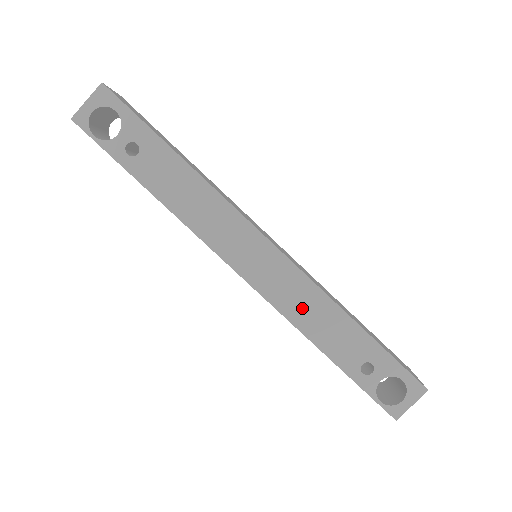
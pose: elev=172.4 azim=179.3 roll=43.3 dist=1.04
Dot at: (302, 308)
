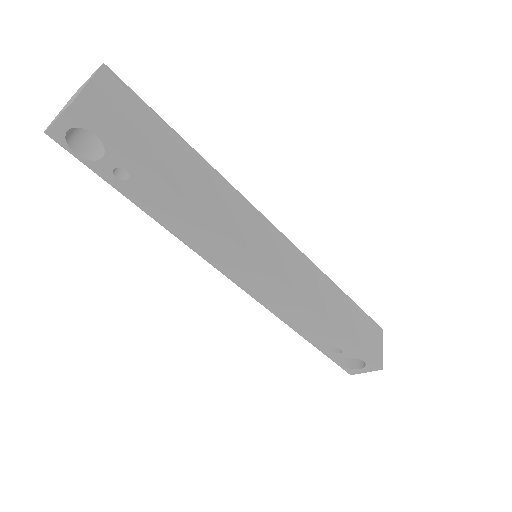
Dot at: (289, 312)
